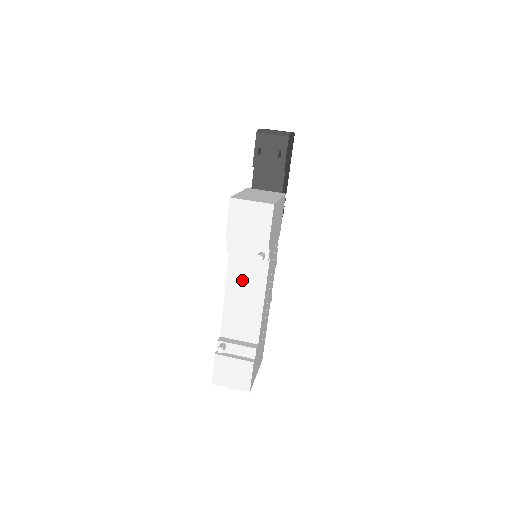
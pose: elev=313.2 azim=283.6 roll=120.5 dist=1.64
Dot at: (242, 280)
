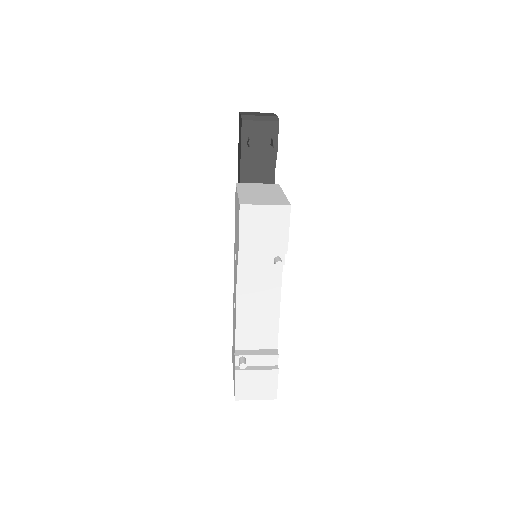
Dot at: (254, 288)
